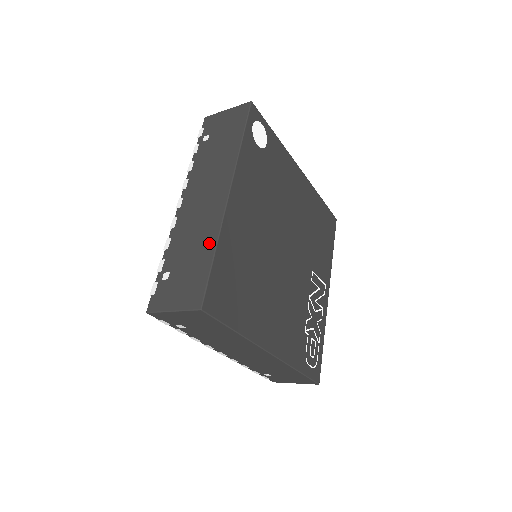
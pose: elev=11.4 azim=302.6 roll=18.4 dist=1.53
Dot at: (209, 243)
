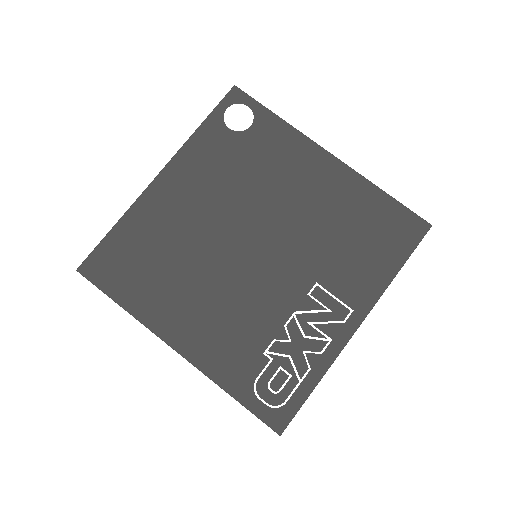
Dot at: occluded
